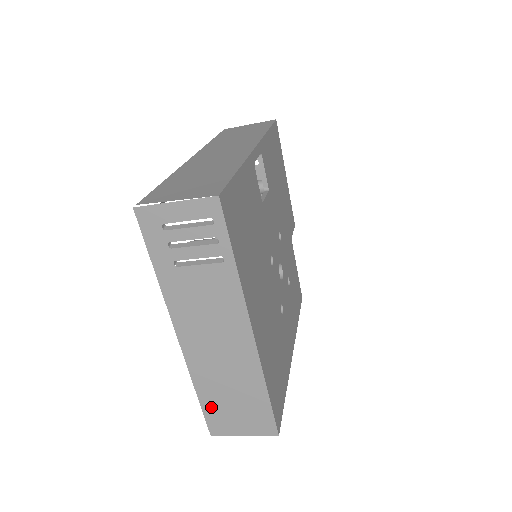
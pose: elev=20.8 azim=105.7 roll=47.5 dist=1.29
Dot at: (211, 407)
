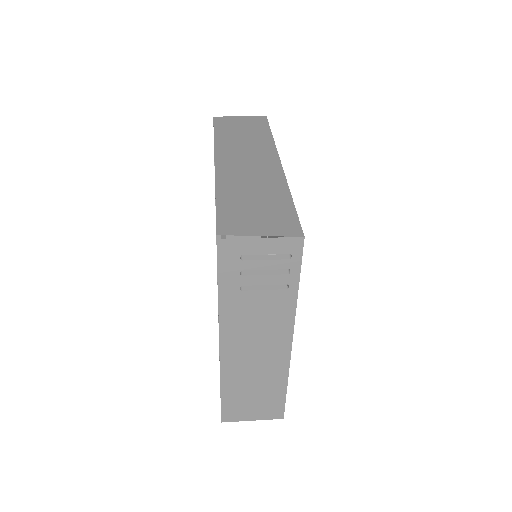
Dot at: (230, 401)
